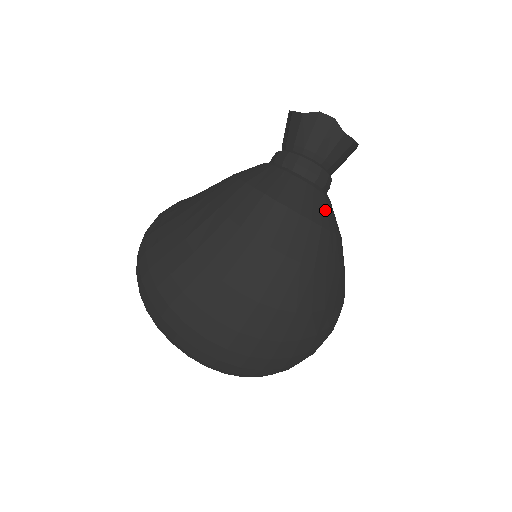
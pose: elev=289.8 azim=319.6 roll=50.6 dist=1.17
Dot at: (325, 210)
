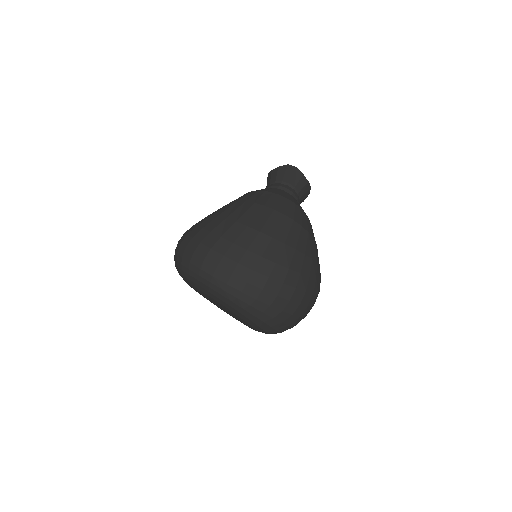
Dot at: (300, 206)
